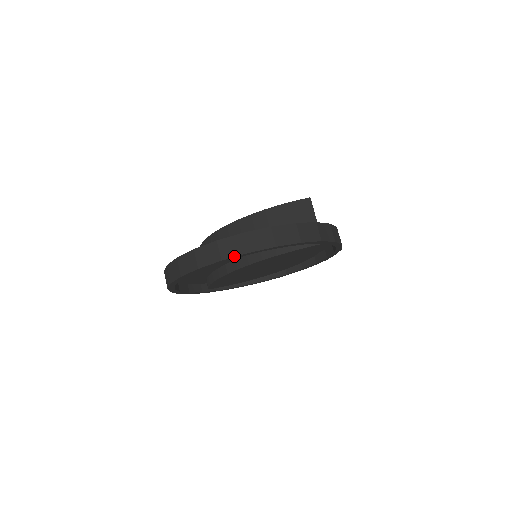
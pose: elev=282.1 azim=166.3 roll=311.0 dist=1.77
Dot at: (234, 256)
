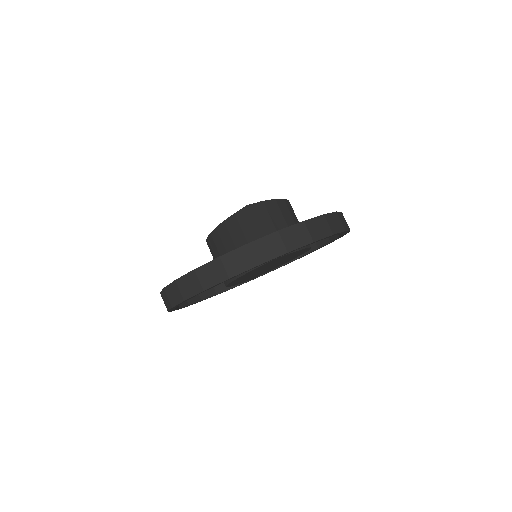
Dot at: (177, 304)
